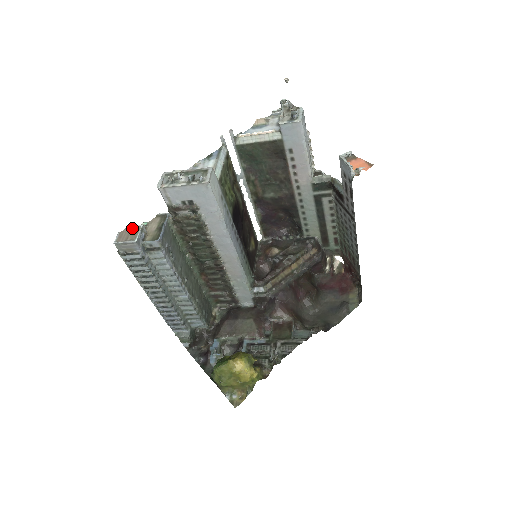
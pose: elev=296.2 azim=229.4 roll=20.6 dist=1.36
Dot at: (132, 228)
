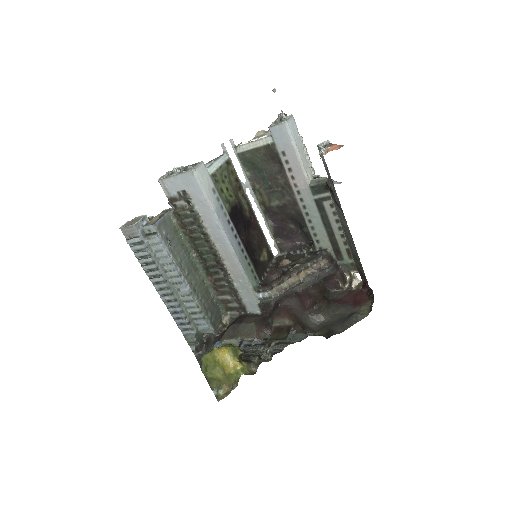
Dot at: (138, 218)
